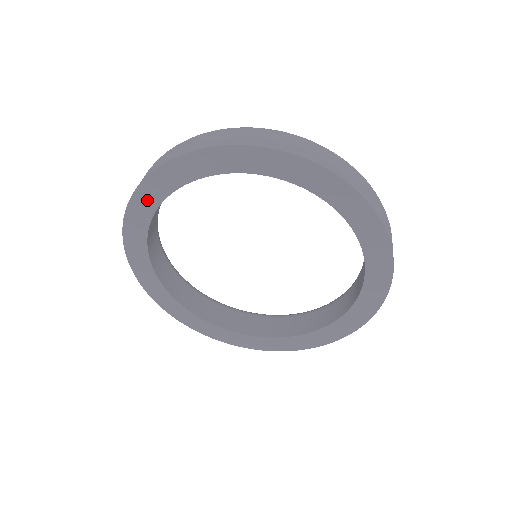
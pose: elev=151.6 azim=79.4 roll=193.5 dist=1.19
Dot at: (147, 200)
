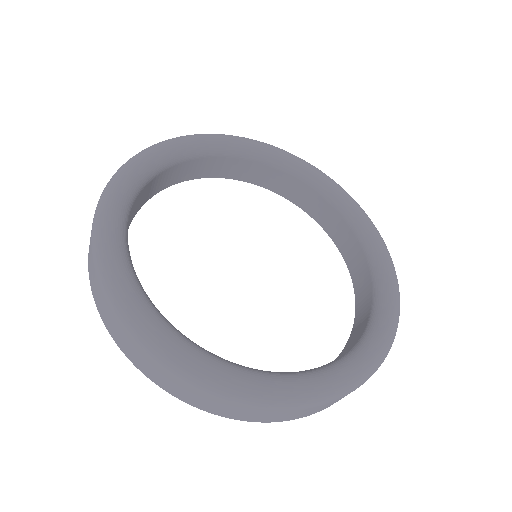
Dot at: occluded
